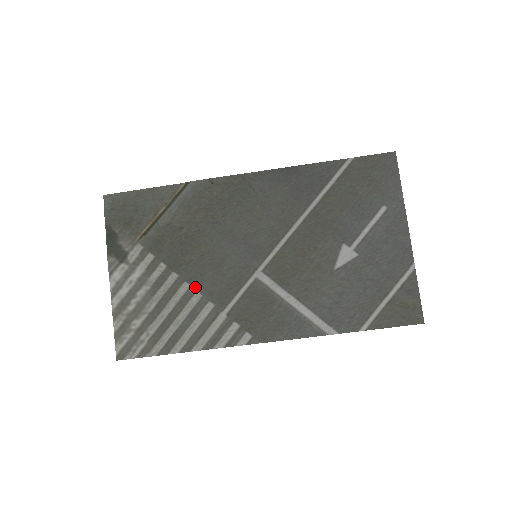
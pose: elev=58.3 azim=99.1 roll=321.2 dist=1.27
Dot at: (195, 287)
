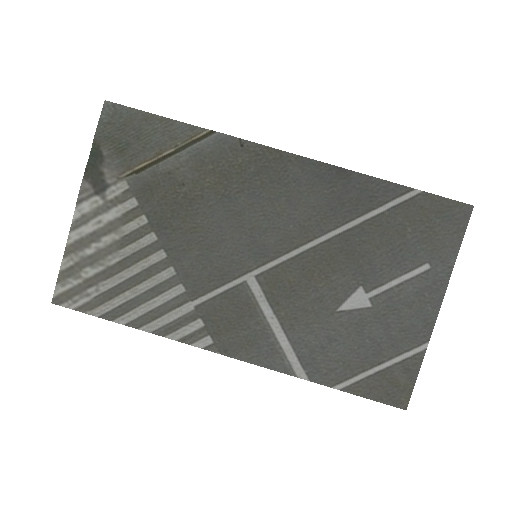
Dot at: (172, 260)
